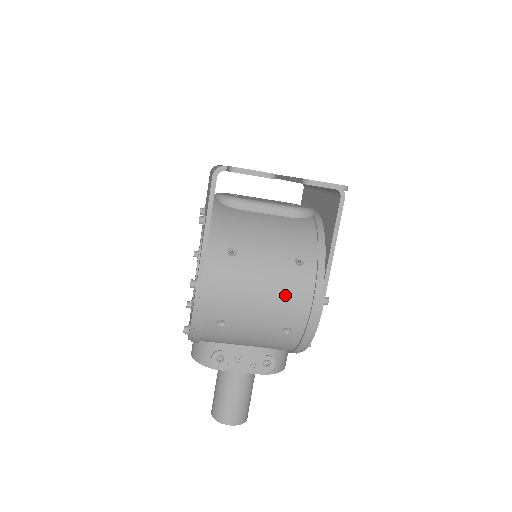
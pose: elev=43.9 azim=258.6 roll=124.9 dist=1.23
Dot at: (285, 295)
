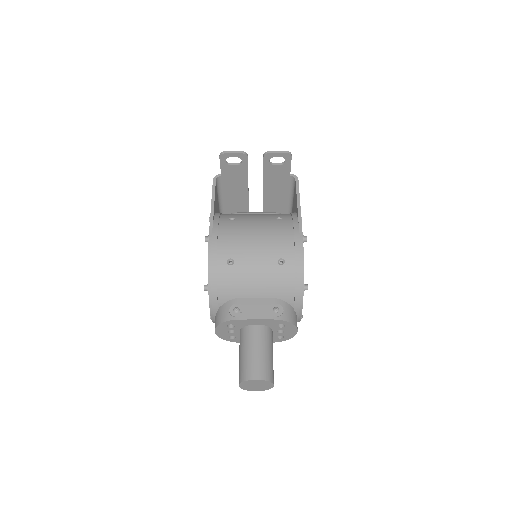
Dot at: (273, 234)
